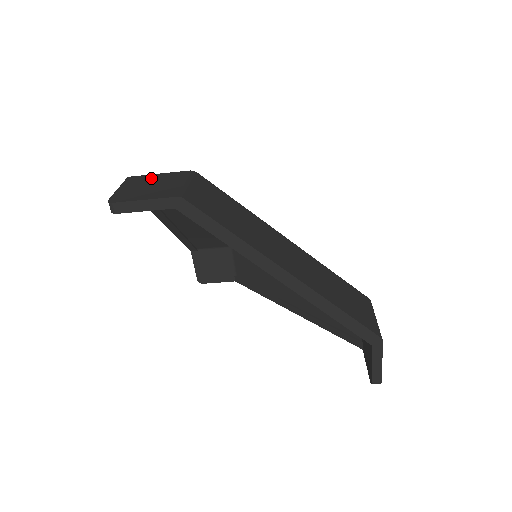
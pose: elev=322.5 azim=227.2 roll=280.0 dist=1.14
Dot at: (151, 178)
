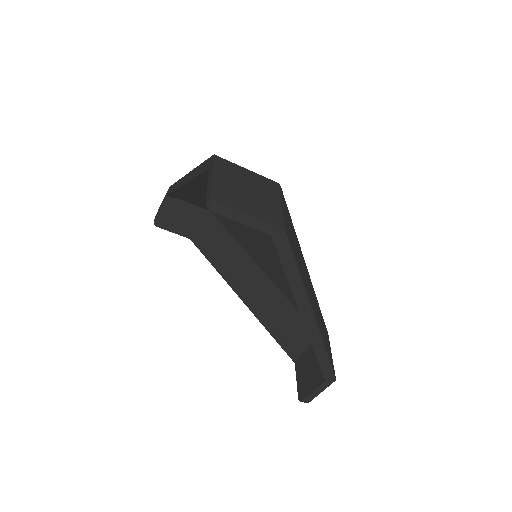
Dot at: (242, 174)
